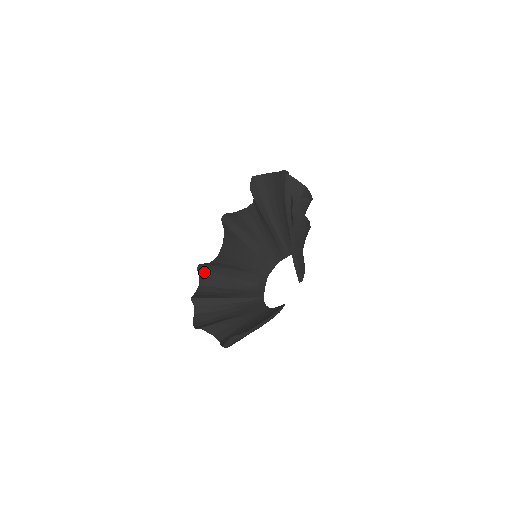
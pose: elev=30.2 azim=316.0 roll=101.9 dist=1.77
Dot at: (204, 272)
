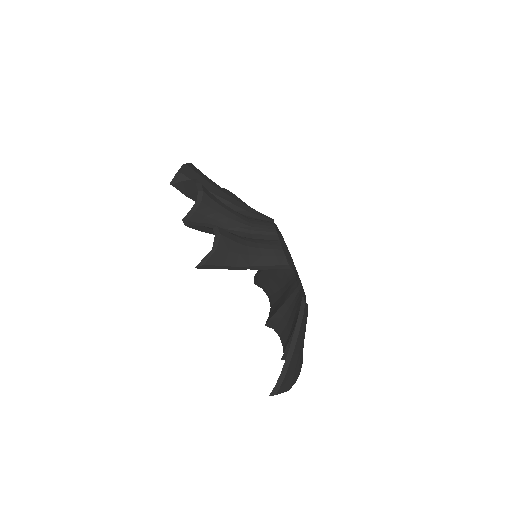
Dot at: (260, 284)
